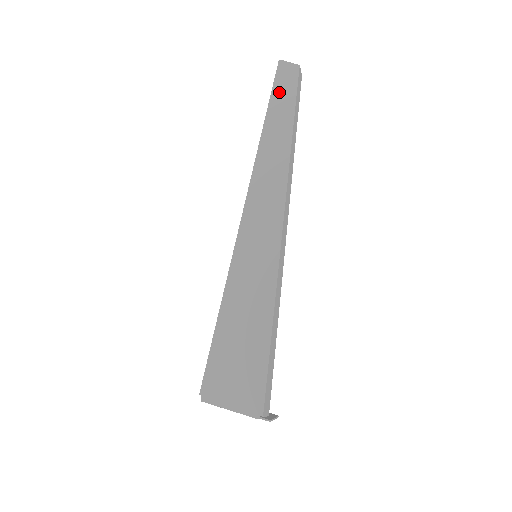
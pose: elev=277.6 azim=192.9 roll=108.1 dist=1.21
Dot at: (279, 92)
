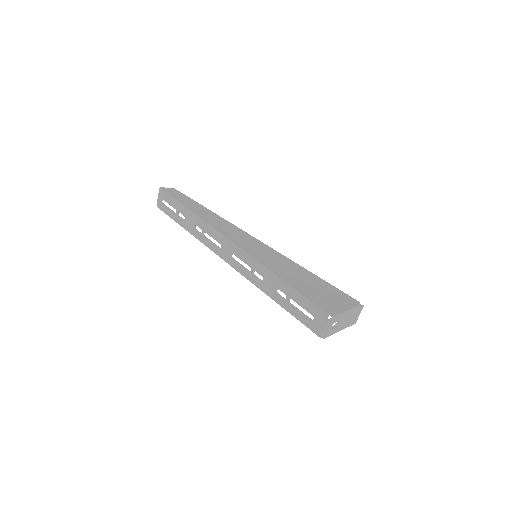
Dot at: (177, 197)
